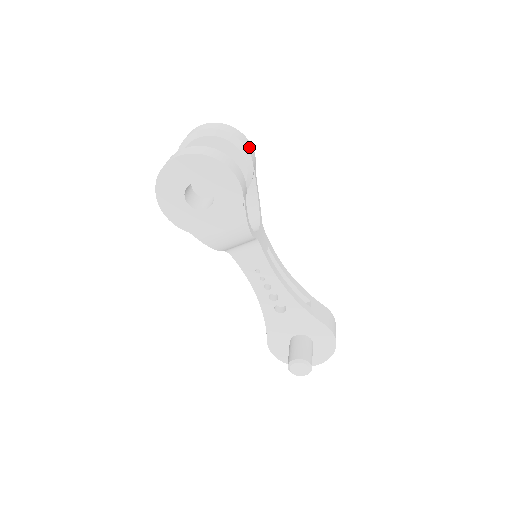
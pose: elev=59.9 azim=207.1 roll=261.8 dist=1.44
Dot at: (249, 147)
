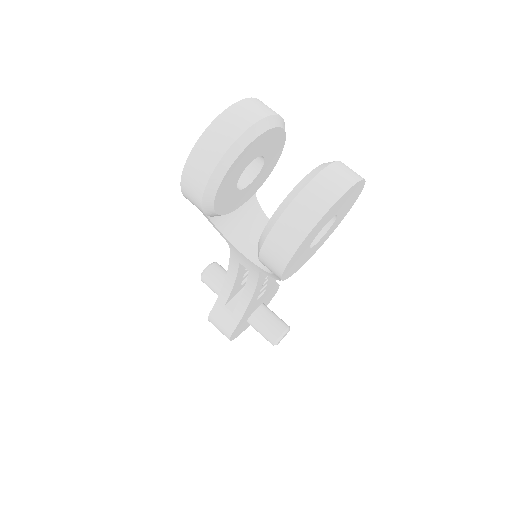
Dot at: occluded
